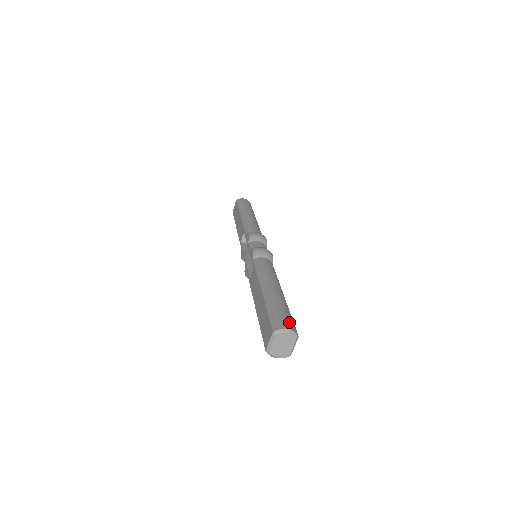
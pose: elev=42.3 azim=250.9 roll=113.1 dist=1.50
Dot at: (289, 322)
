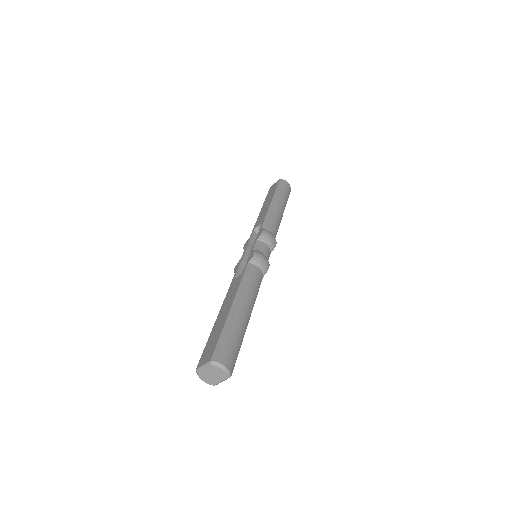
Dot at: (232, 358)
